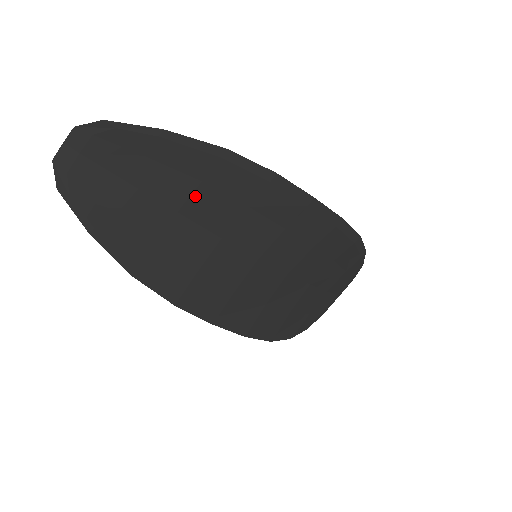
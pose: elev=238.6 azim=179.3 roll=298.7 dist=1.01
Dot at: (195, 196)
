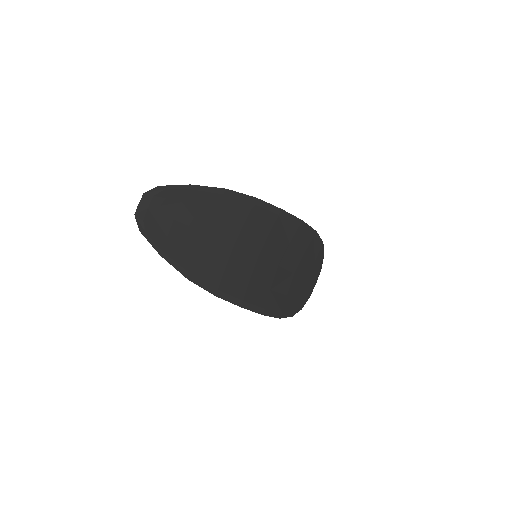
Dot at: (214, 221)
